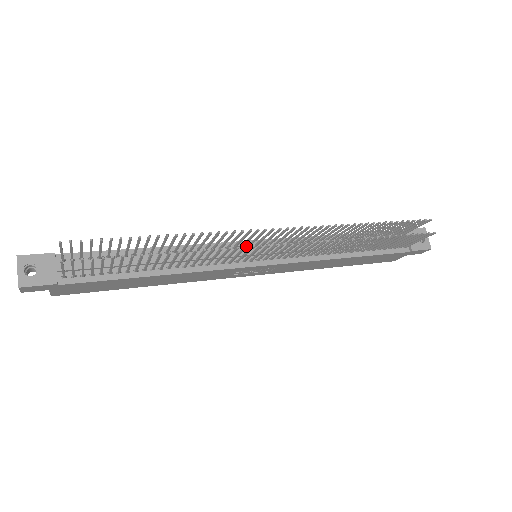
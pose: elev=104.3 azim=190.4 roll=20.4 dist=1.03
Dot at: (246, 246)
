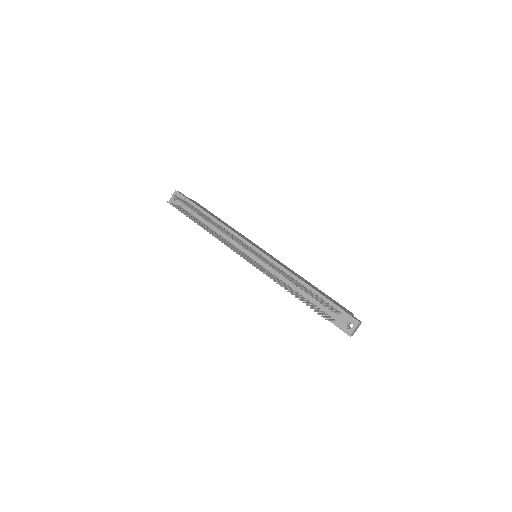
Dot at: (224, 244)
